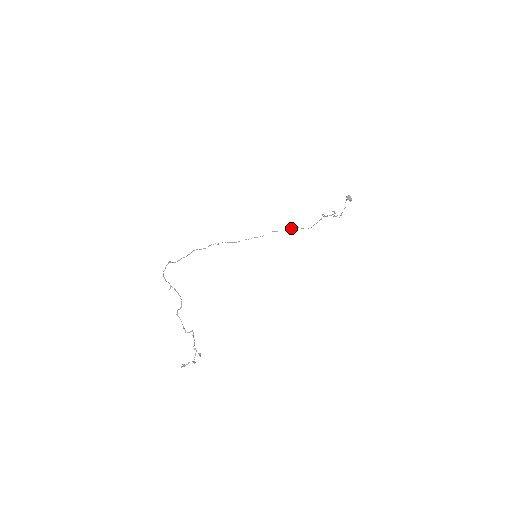
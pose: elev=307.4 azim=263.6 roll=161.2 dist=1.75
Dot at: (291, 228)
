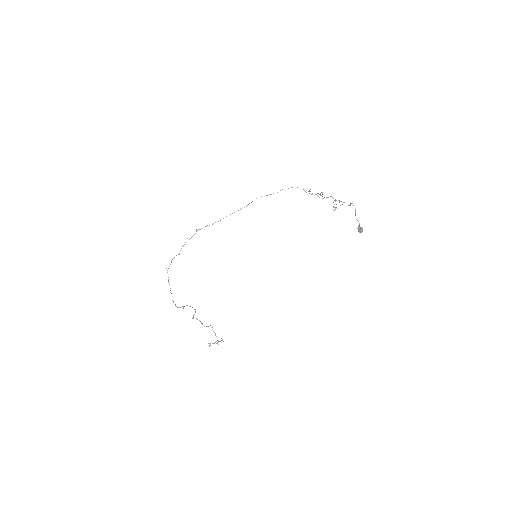
Dot at: occluded
